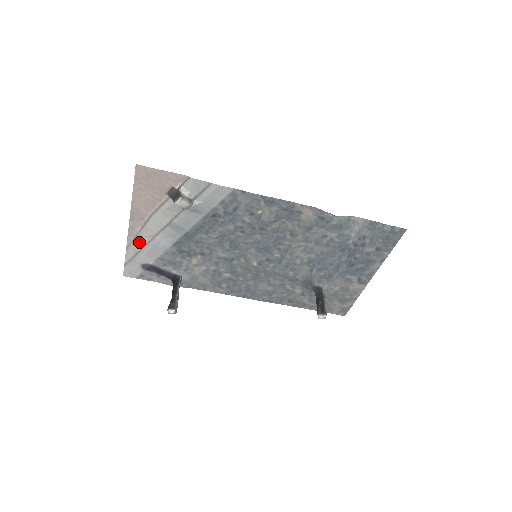
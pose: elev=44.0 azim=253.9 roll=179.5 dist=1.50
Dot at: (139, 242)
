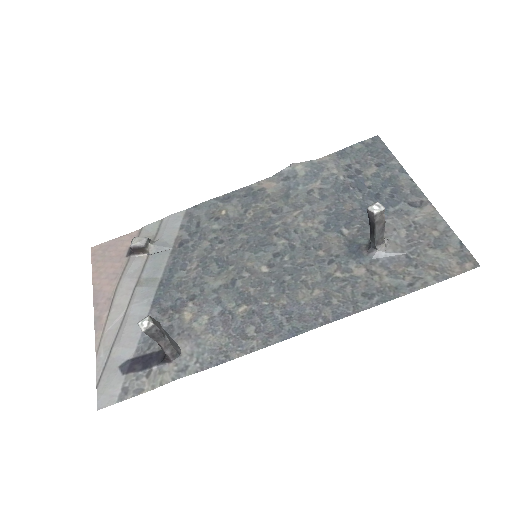
Dot at: (110, 333)
